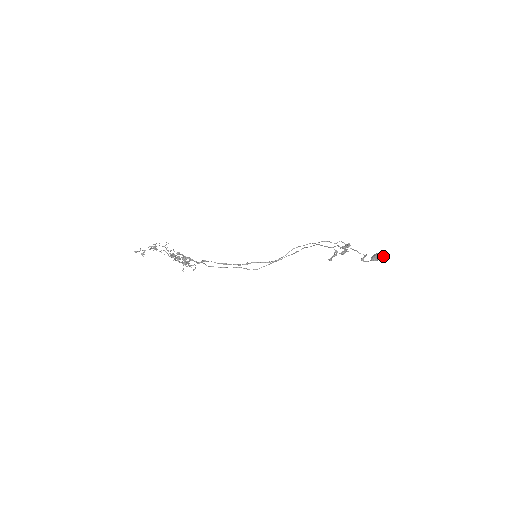
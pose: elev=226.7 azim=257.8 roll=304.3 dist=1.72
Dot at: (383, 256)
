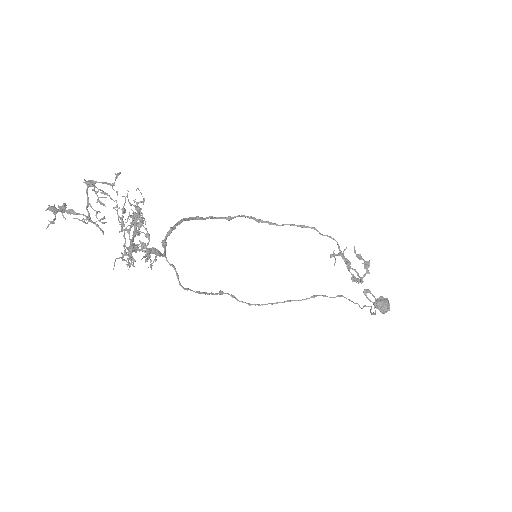
Dot at: (389, 309)
